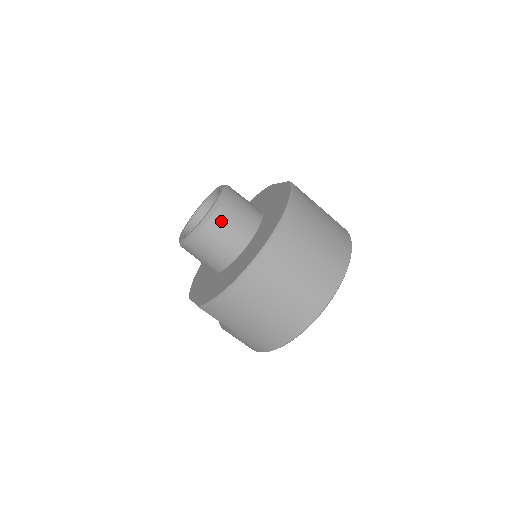
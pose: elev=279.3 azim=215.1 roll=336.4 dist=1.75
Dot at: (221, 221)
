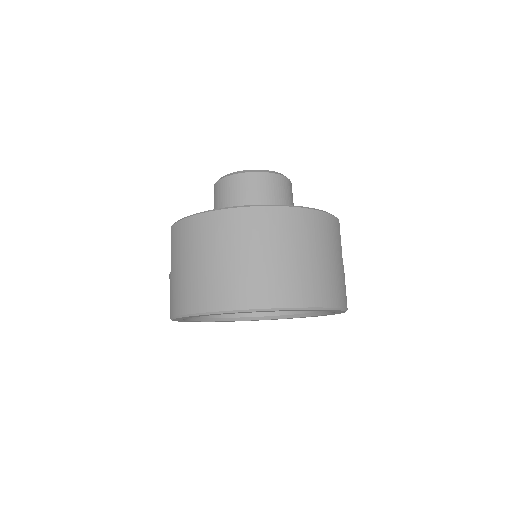
Dot at: (254, 182)
